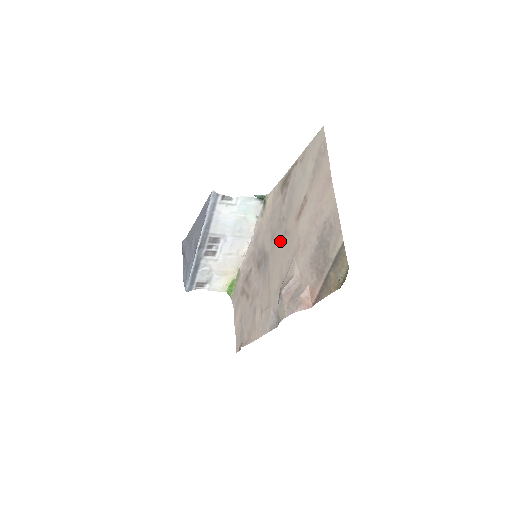
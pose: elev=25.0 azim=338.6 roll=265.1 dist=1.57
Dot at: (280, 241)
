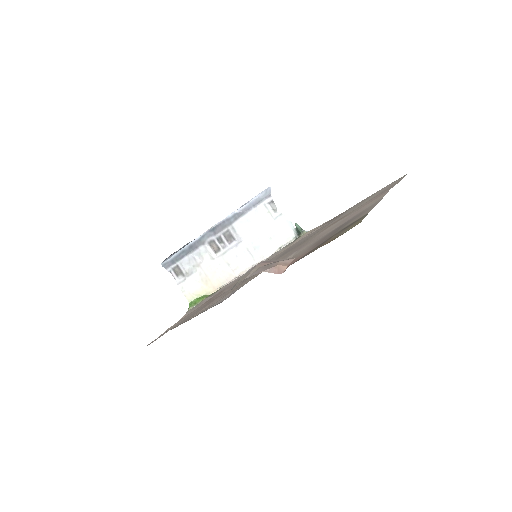
Dot at: (291, 250)
